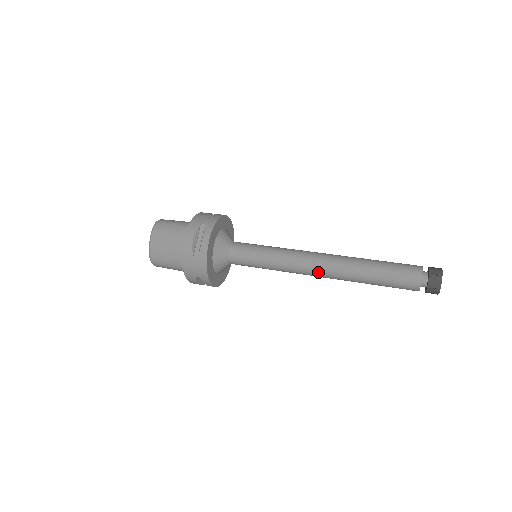
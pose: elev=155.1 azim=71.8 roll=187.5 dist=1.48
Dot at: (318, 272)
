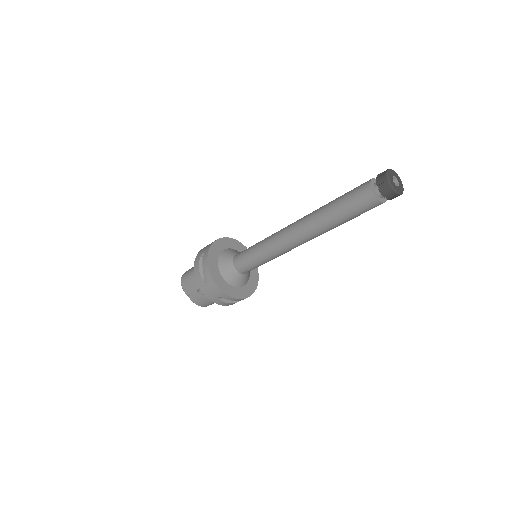
Dot at: (293, 224)
